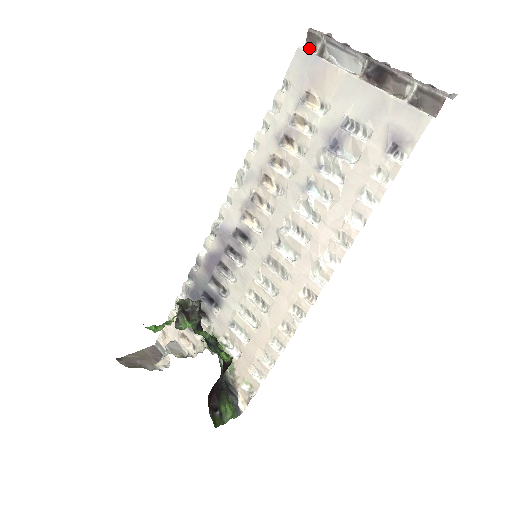
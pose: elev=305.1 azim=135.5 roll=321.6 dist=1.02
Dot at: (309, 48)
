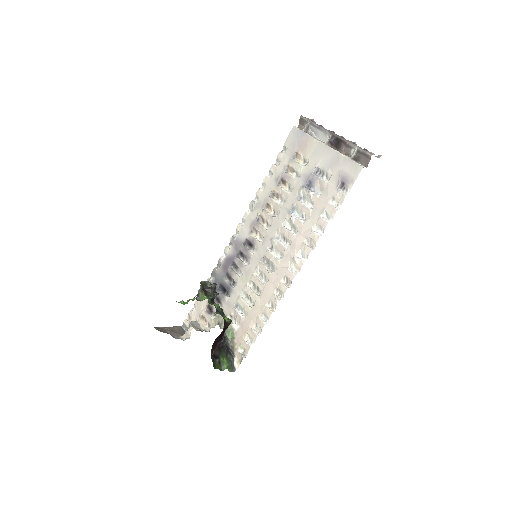
Dot at: (300, 127)
